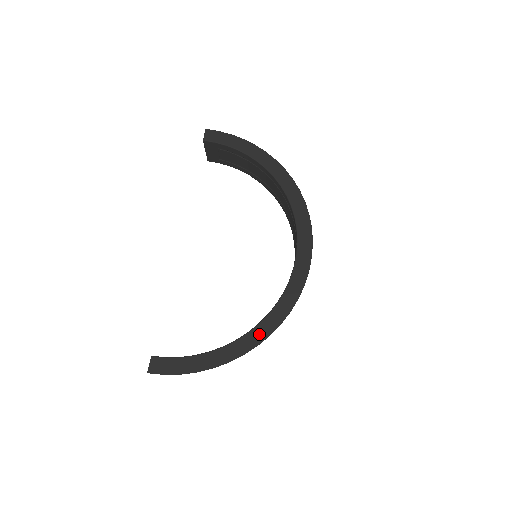
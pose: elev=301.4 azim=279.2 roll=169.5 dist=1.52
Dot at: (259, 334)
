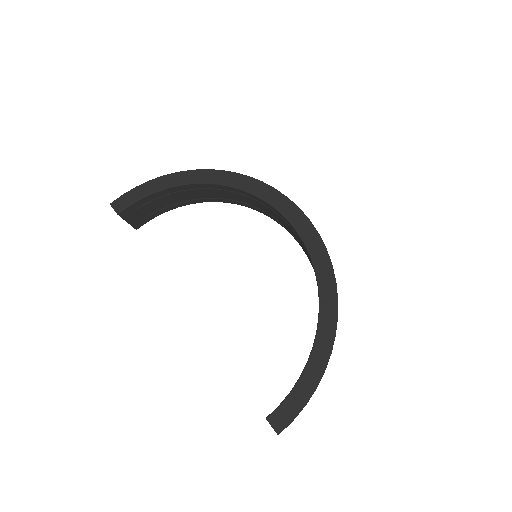
Dot at: (329, 307)
